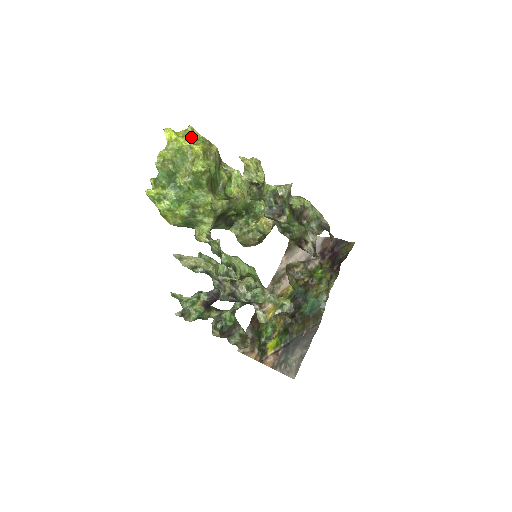
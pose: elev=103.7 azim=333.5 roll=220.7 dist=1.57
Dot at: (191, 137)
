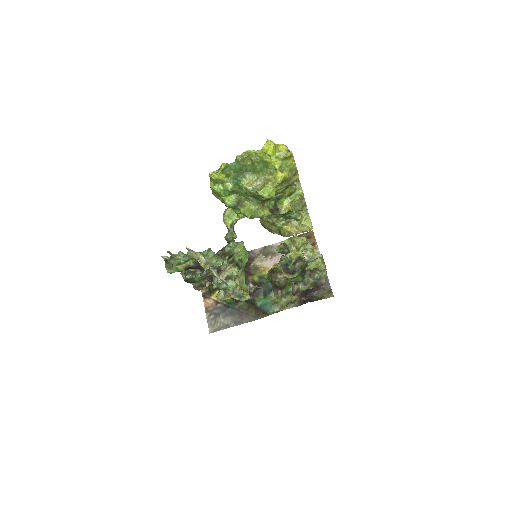
Dot at: (284, 160)
